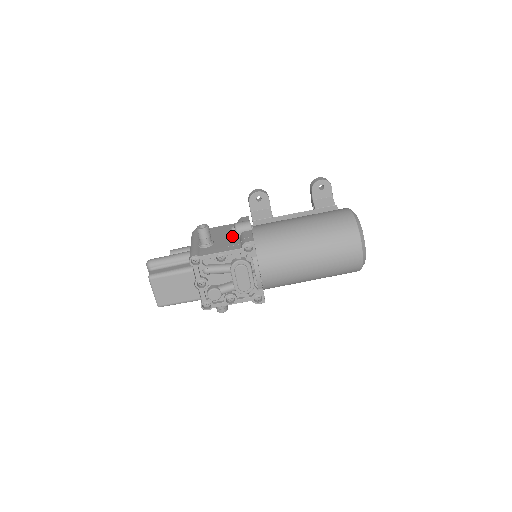
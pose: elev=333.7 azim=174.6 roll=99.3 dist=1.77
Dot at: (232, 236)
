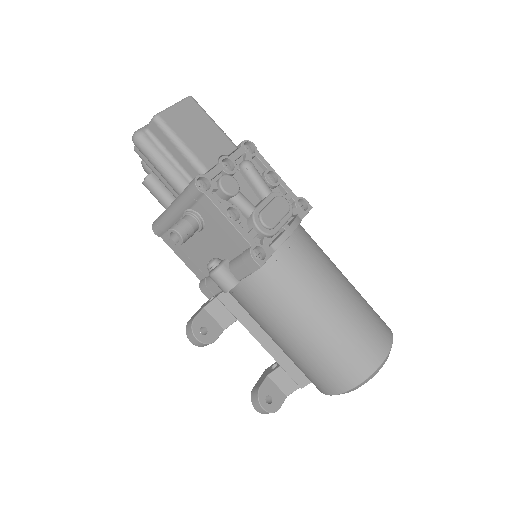
Dot at: occluded
